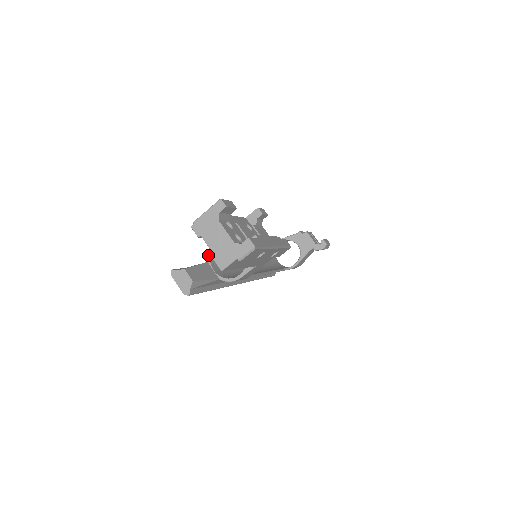
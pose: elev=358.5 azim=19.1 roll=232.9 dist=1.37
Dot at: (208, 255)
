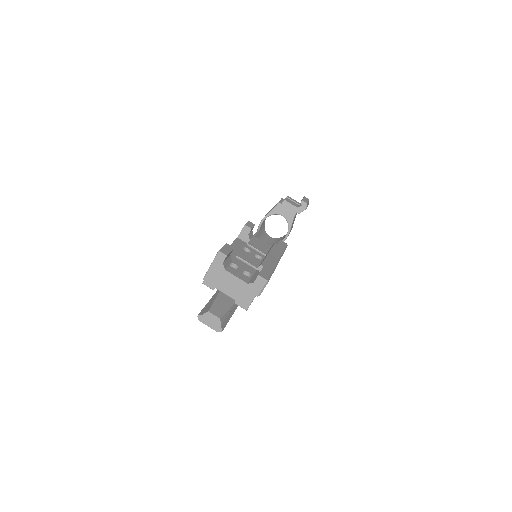
Dot at: occluded
